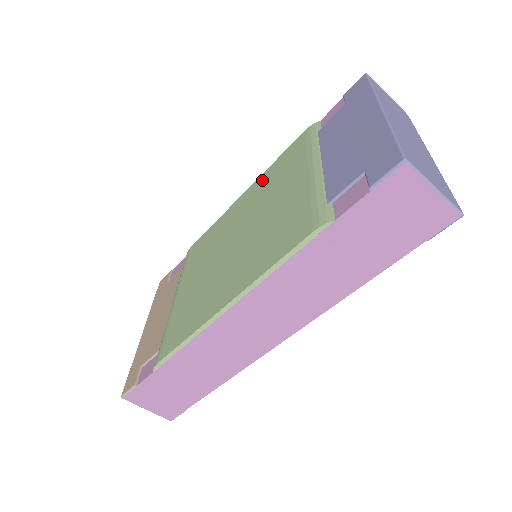
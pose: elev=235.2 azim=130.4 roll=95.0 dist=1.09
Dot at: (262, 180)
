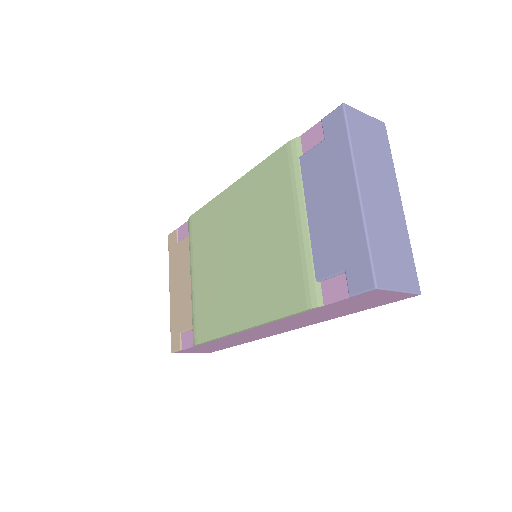
Dot at: (250, 183)
